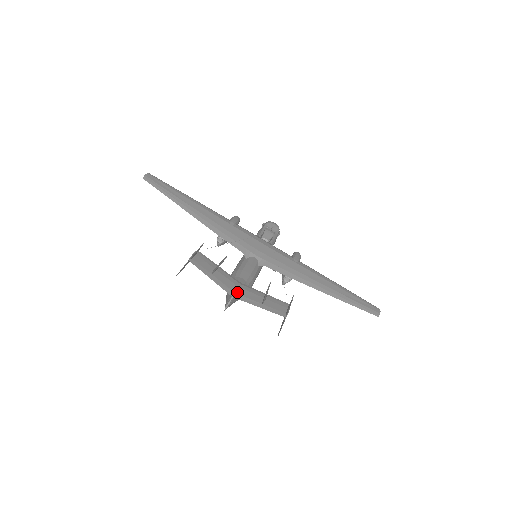
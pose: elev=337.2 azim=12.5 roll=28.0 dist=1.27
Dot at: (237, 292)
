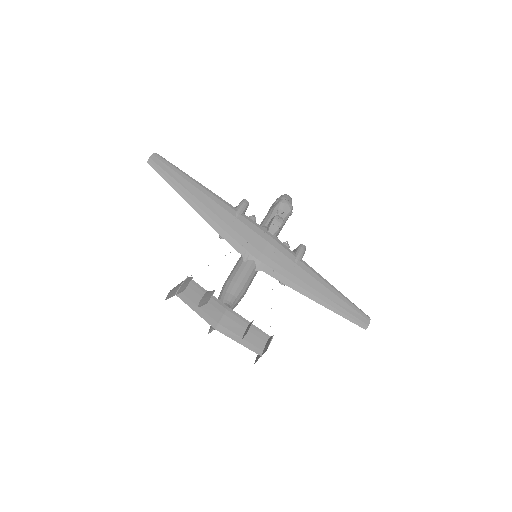
Dot at: (221, 322)
